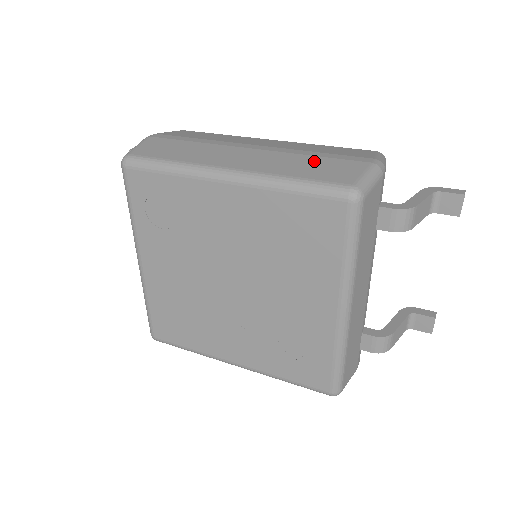
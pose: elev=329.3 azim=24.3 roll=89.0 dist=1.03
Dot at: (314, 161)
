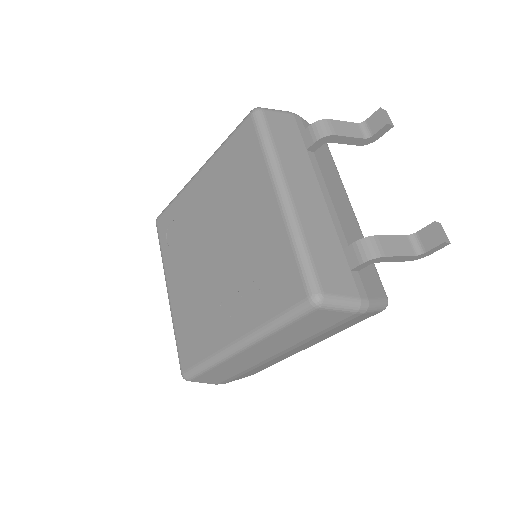
Dot at: occluded
